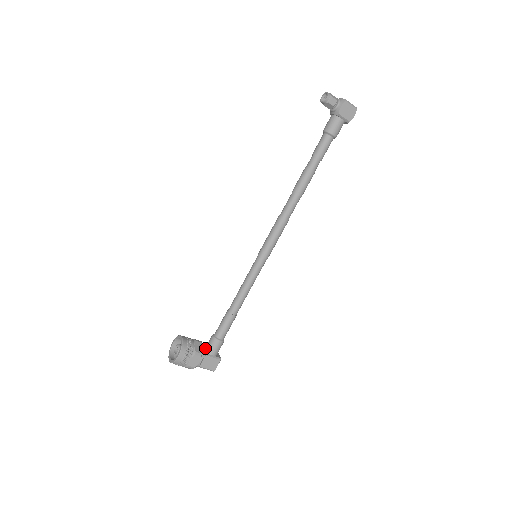
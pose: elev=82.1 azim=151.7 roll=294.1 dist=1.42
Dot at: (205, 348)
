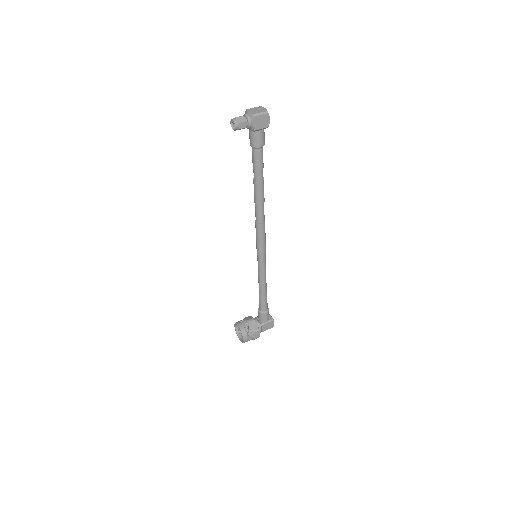
Dot at: (258, 319)
